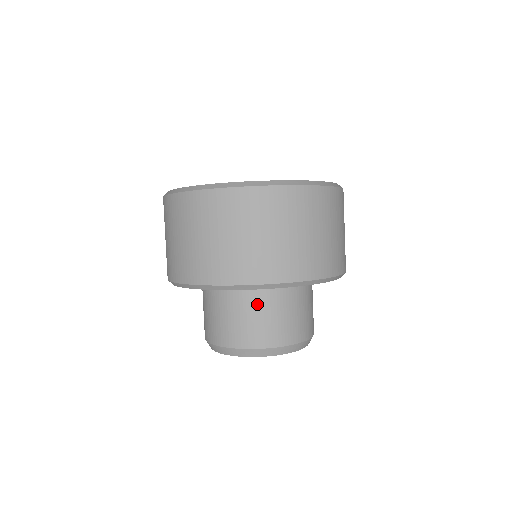
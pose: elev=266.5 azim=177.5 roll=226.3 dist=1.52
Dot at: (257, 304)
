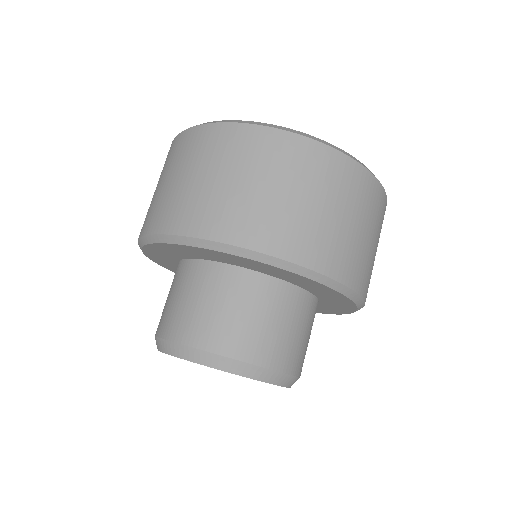
Dot at: (282, 306)
